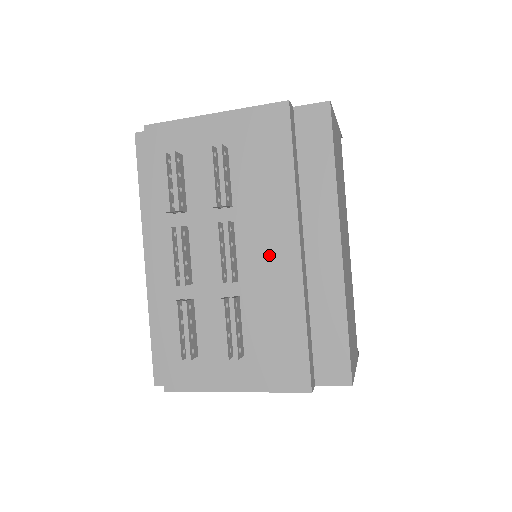
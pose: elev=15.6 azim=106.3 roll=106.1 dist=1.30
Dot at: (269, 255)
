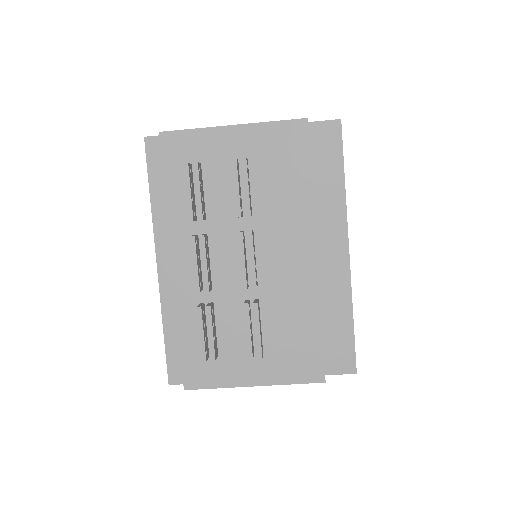
Dot at: (287, 261)
